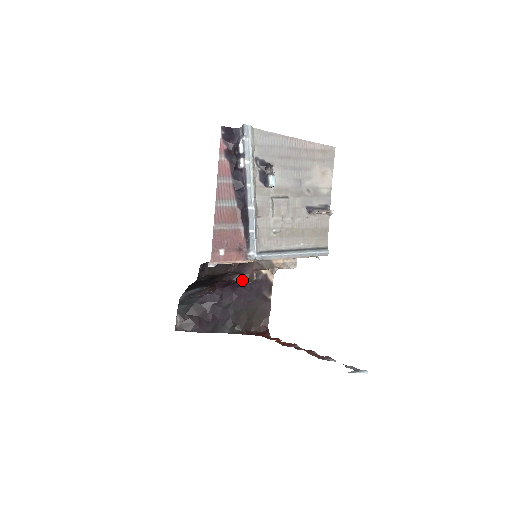
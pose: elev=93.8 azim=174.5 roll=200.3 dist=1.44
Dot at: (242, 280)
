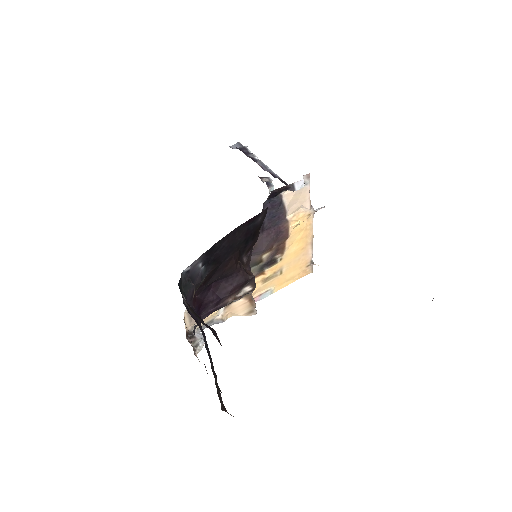
Dot at: occluded
